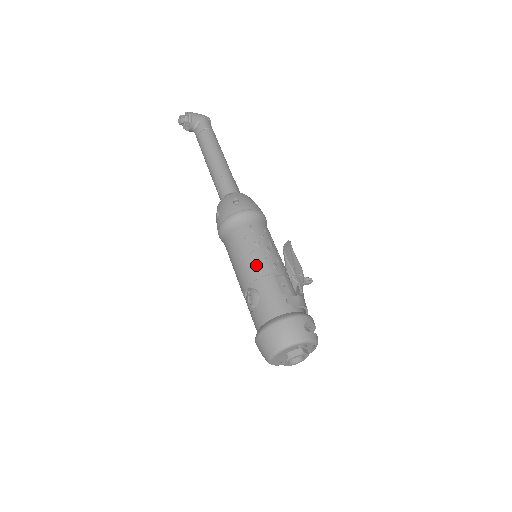
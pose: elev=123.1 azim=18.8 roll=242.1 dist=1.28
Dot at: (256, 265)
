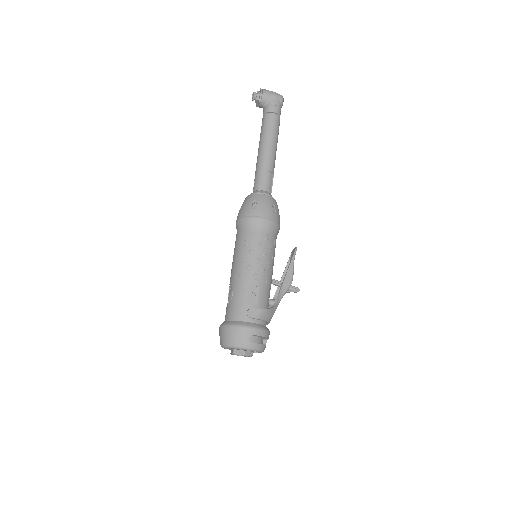
Dot at: (241, 271)
